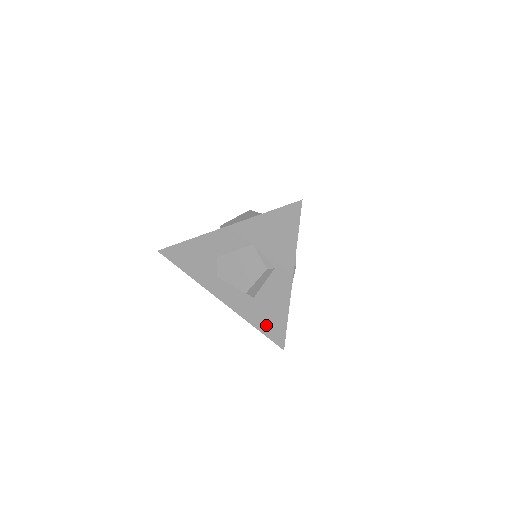
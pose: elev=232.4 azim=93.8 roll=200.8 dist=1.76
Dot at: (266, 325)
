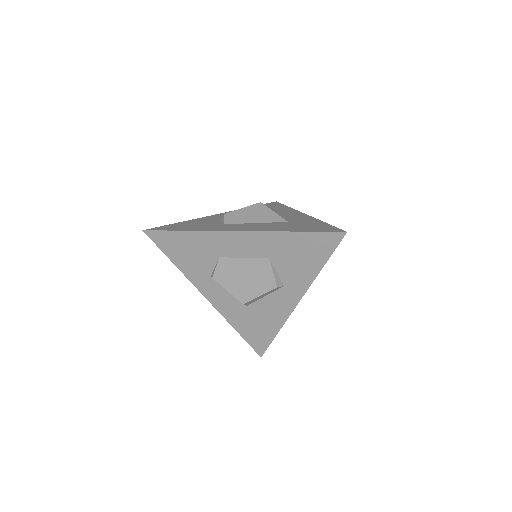
Dot at: (251, 332)
